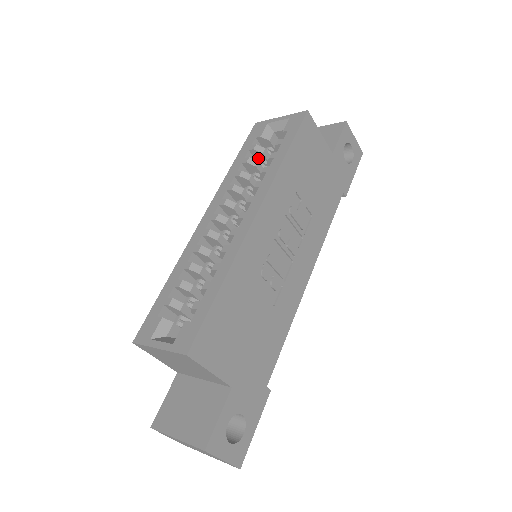
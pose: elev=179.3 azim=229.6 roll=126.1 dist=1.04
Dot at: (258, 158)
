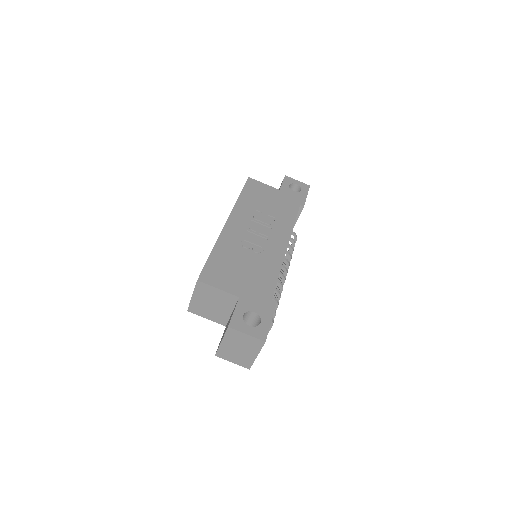
Dot at: occluded
